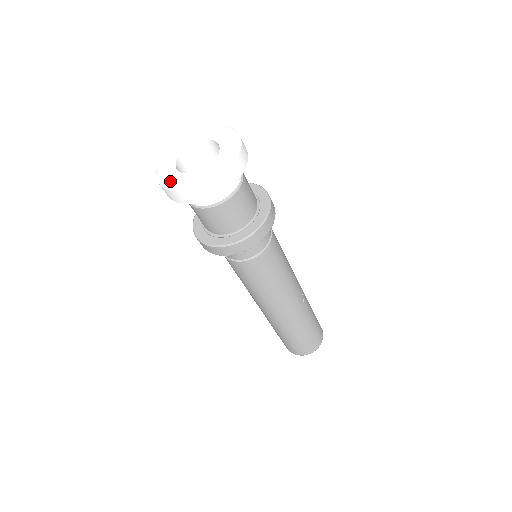
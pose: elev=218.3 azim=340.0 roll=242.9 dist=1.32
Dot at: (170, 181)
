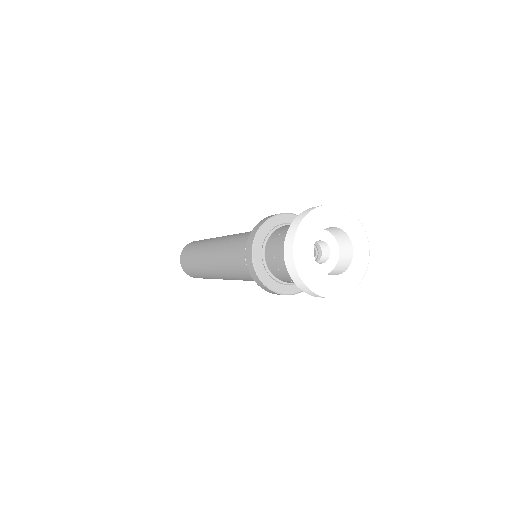
Dot at: (319, 285)
